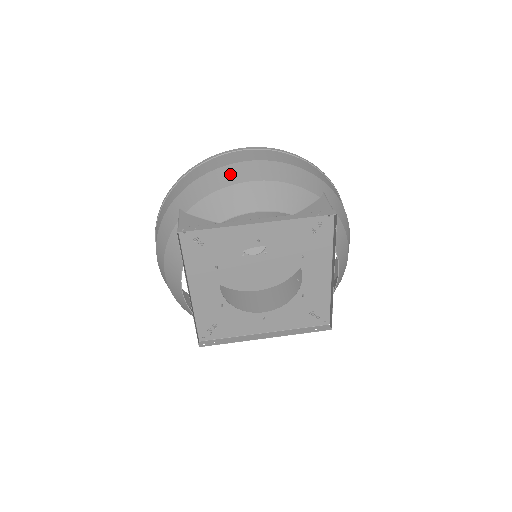
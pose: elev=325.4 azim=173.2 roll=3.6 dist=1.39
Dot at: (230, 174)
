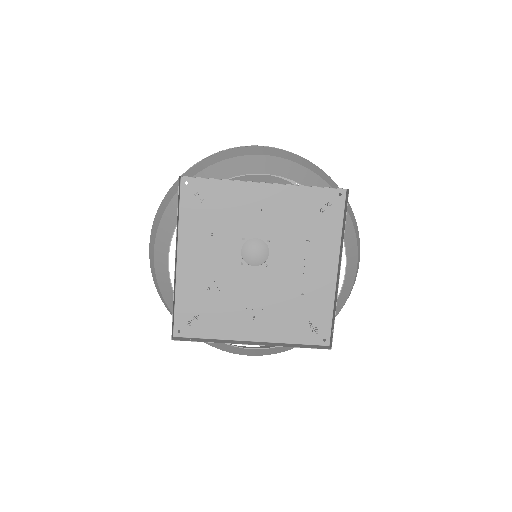
Dot at: (244, 150)
